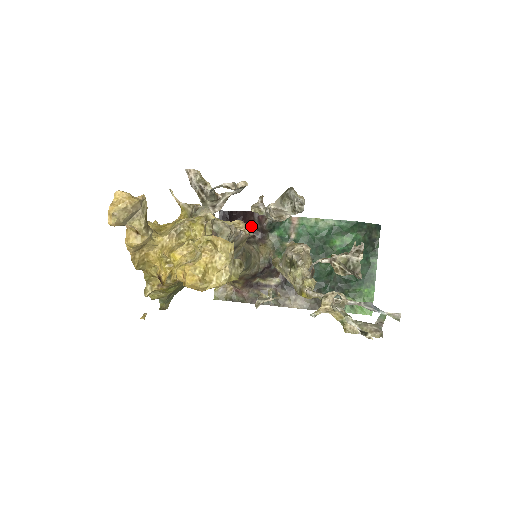
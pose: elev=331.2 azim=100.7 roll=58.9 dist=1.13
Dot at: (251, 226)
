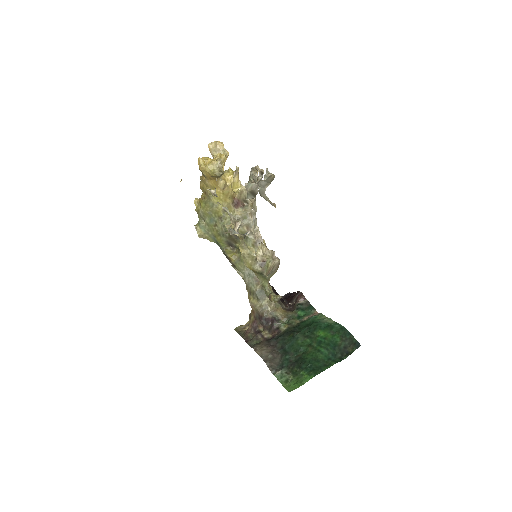
Dot at: (291, 300)
